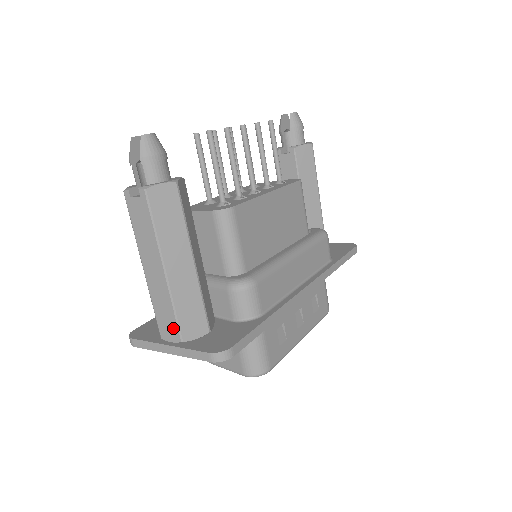
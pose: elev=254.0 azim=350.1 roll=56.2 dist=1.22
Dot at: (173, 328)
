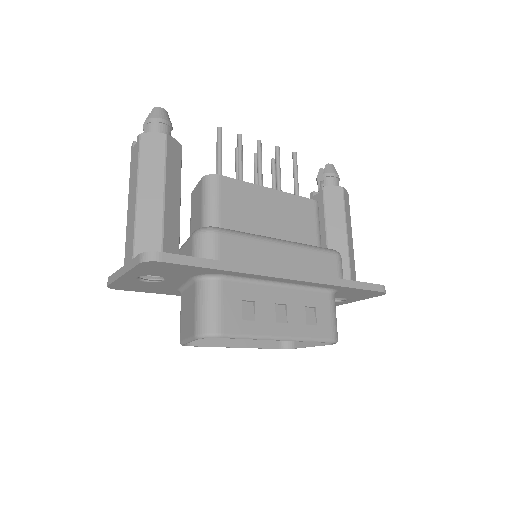
Dot at: (131, 250)
